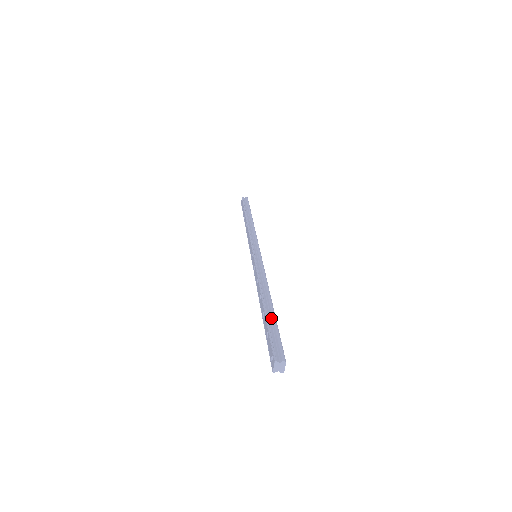
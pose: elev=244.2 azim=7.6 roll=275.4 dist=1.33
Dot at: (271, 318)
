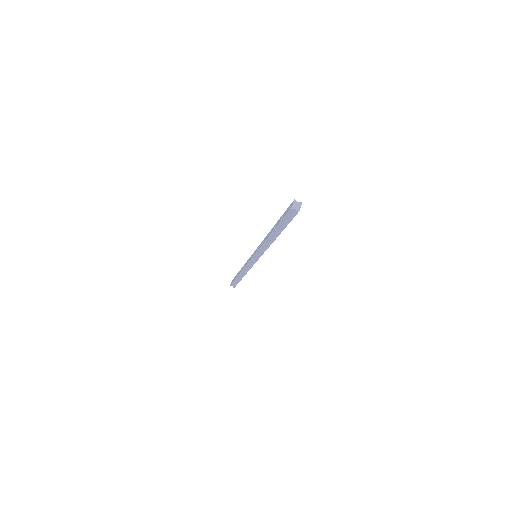
Dot at: occluded
